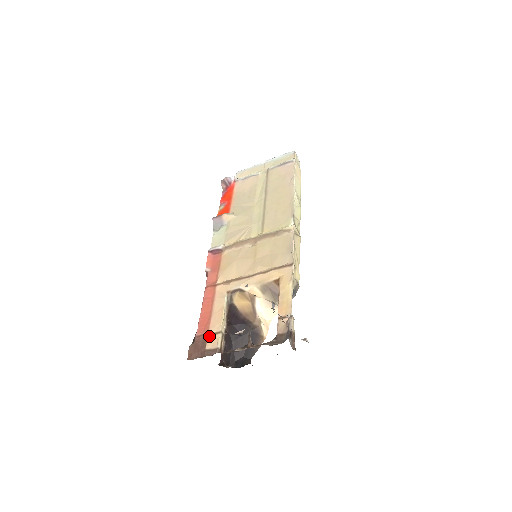
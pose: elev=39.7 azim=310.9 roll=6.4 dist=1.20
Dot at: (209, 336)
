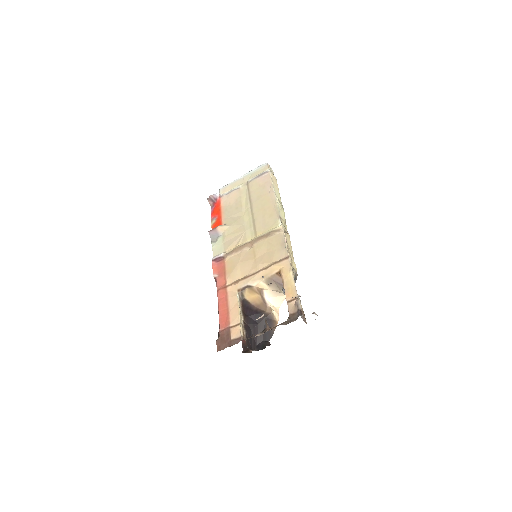
Dot at: (231, 329)
